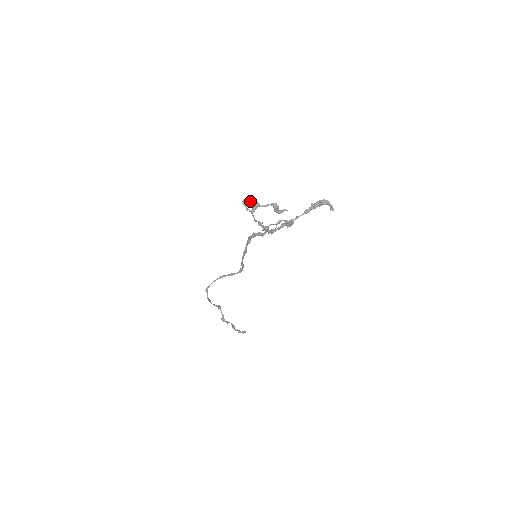
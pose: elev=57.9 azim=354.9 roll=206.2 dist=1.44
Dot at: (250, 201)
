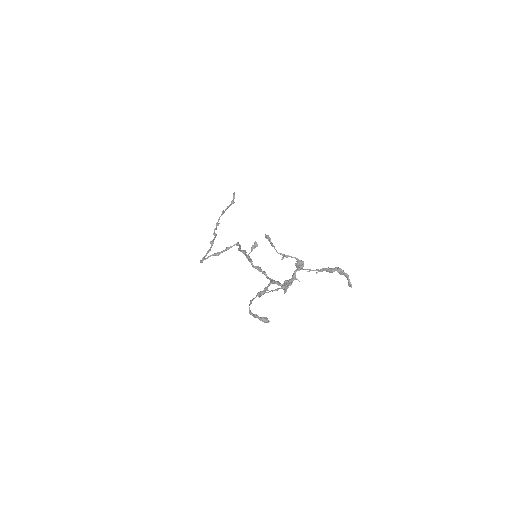
Dot at: occluded
